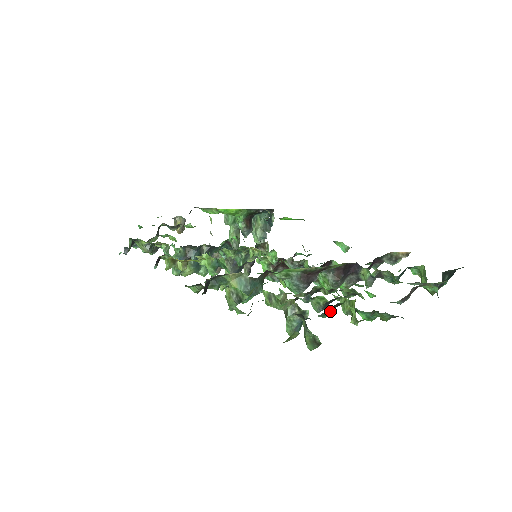
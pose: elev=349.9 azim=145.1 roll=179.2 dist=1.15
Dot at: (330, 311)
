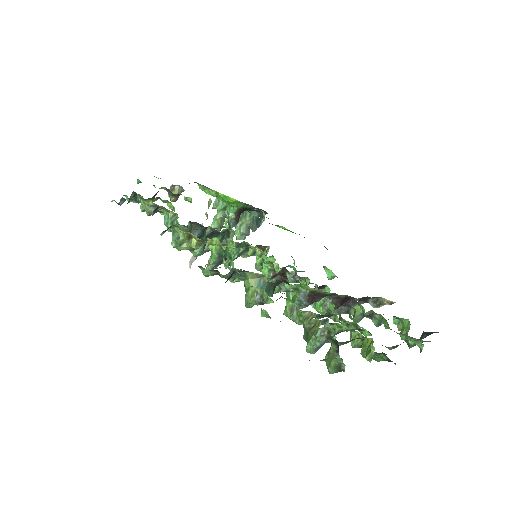
Dot at: occluded
